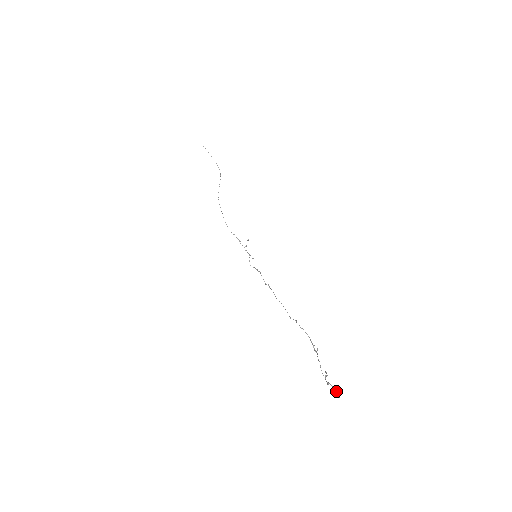
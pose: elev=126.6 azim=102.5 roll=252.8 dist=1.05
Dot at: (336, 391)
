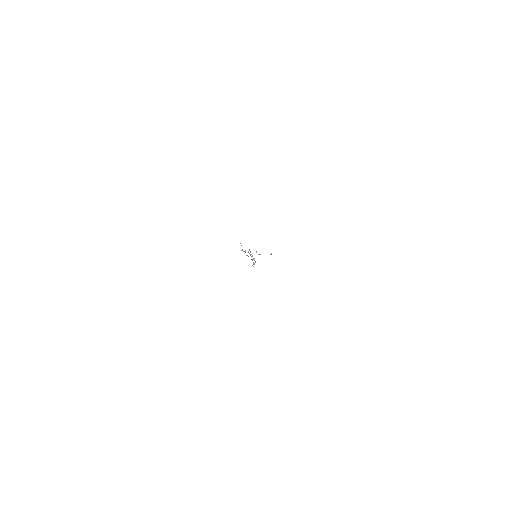
Dot at: (241, 245)
